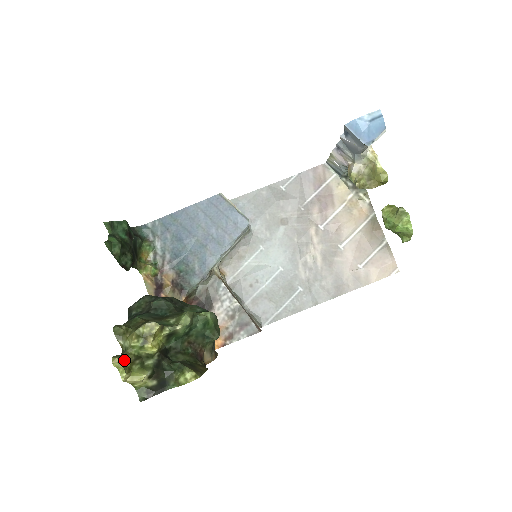
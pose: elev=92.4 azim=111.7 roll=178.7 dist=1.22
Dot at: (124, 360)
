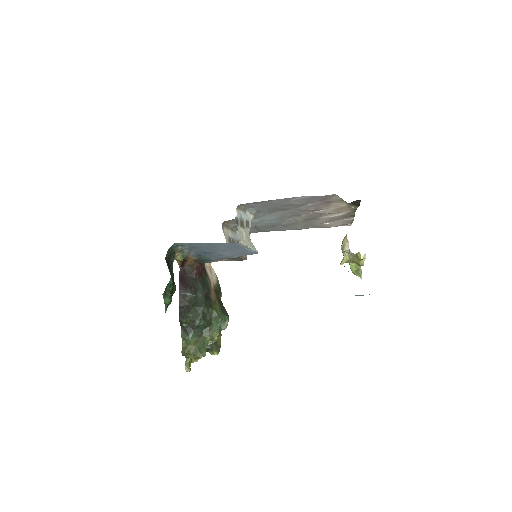
Dot at: (189, 363)
